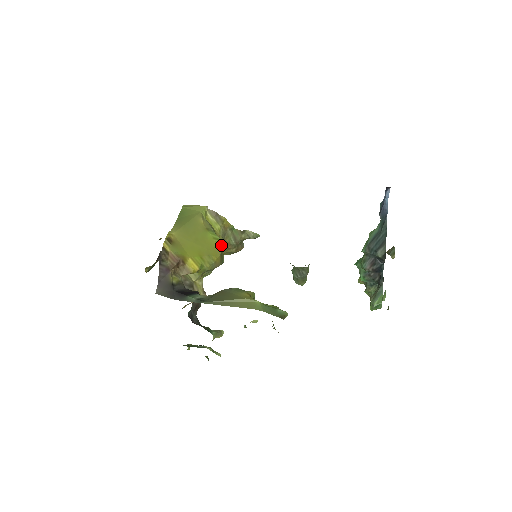
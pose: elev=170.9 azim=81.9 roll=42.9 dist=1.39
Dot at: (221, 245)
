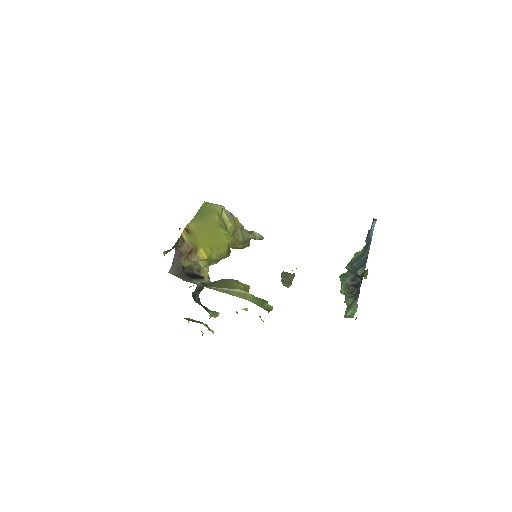
Dot at: (230, 241)
